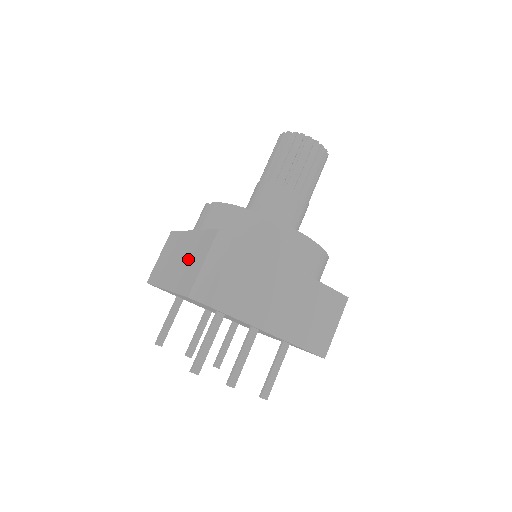
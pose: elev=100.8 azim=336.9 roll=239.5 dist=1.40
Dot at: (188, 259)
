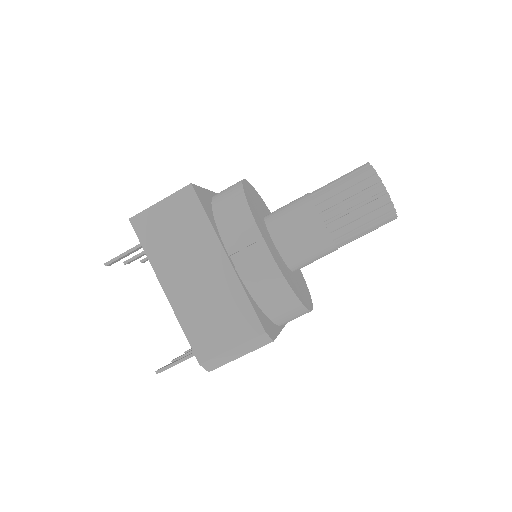
Dot at: (212, 305)
